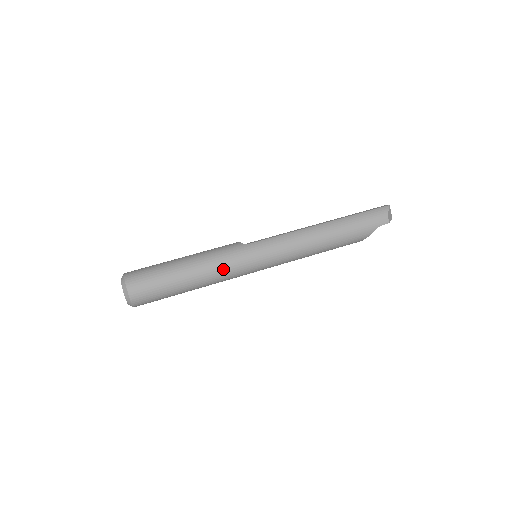
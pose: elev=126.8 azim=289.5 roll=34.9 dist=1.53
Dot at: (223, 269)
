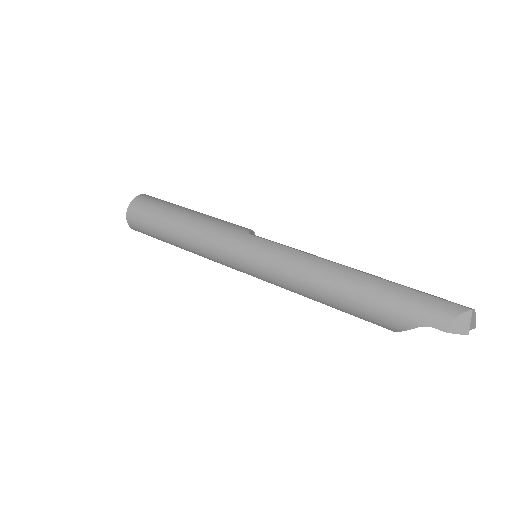
Dot at: (208, 242)
